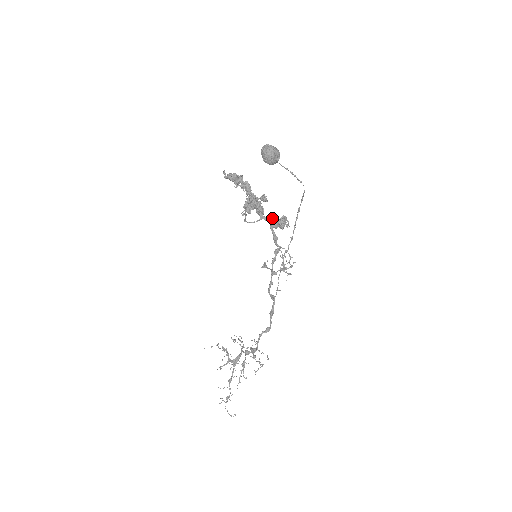
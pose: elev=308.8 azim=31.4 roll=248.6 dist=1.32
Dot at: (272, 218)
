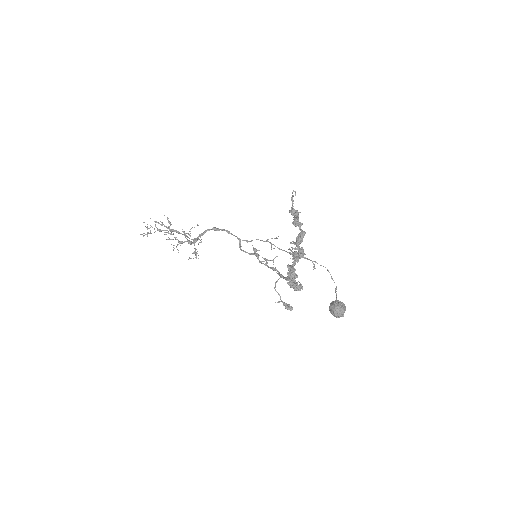
Dot at: occluded
